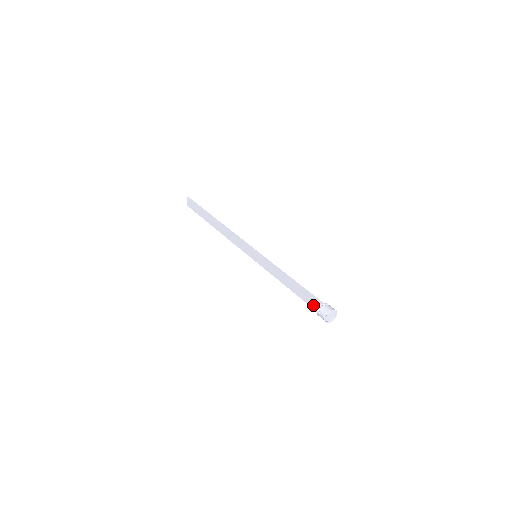
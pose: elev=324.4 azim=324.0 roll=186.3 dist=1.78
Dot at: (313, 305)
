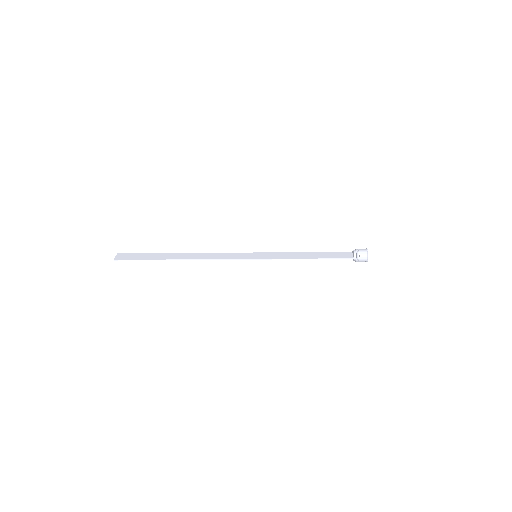
Dot at: (345, 256)
